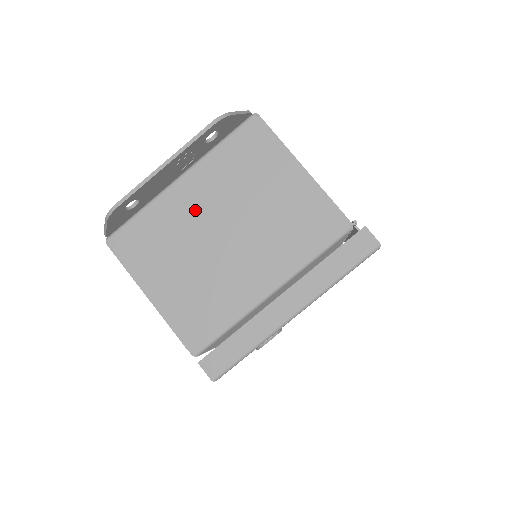
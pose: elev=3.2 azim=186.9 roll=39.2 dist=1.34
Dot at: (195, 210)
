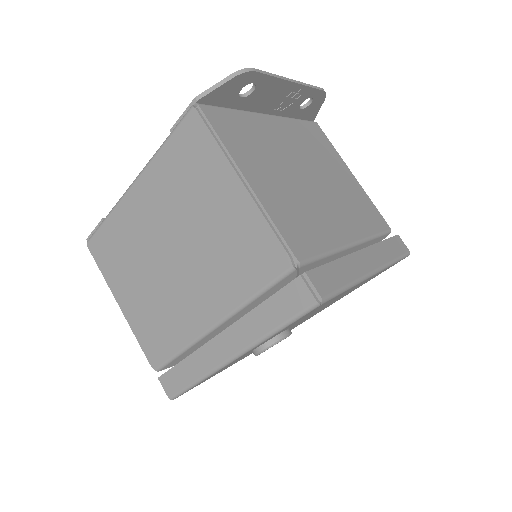
Dot at: (284, 144)
